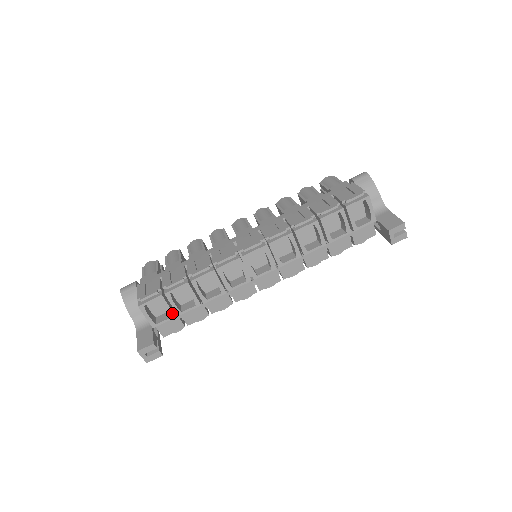
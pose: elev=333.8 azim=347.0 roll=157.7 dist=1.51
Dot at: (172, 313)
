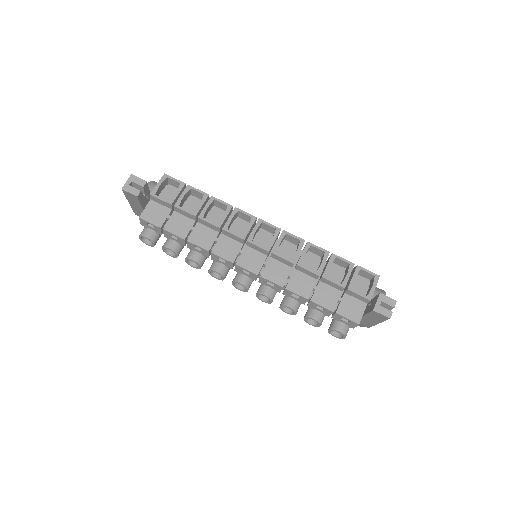
Dot at: (174, 200)
